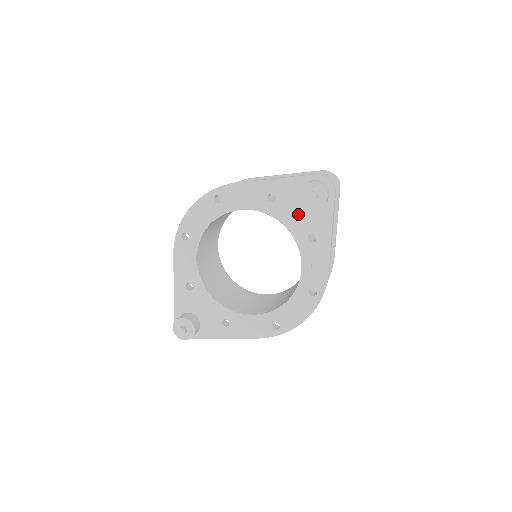
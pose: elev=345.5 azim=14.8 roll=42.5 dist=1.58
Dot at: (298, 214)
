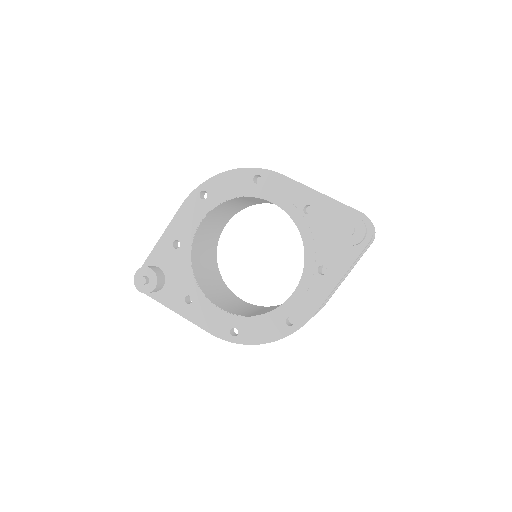
Dot at: (323, 239)
